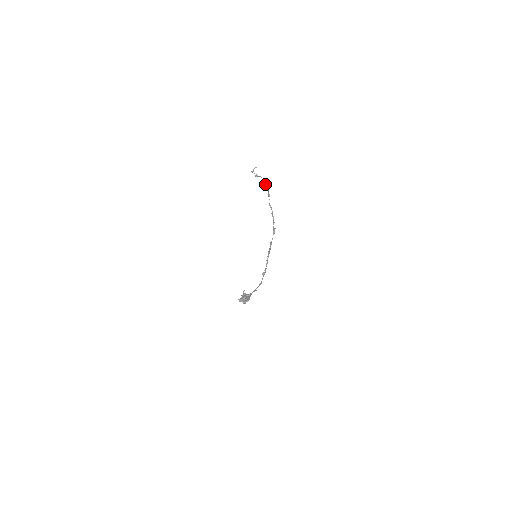
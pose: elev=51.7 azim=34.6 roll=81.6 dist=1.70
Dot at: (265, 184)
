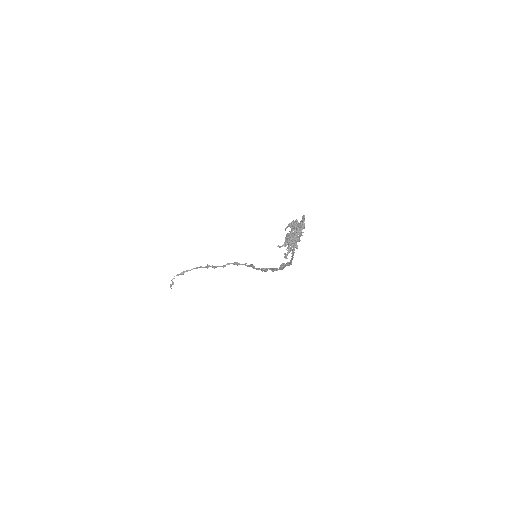
Dot at: (201, 266)
